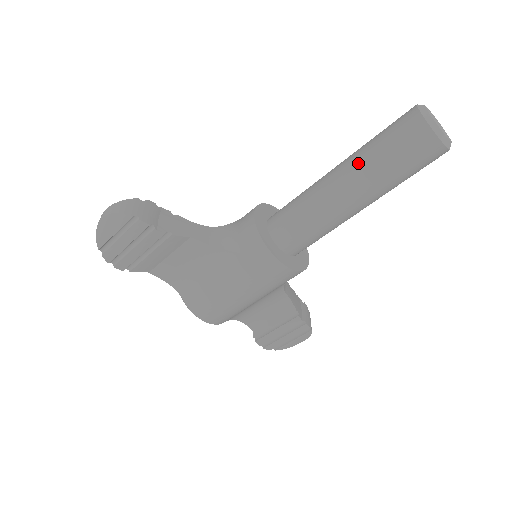
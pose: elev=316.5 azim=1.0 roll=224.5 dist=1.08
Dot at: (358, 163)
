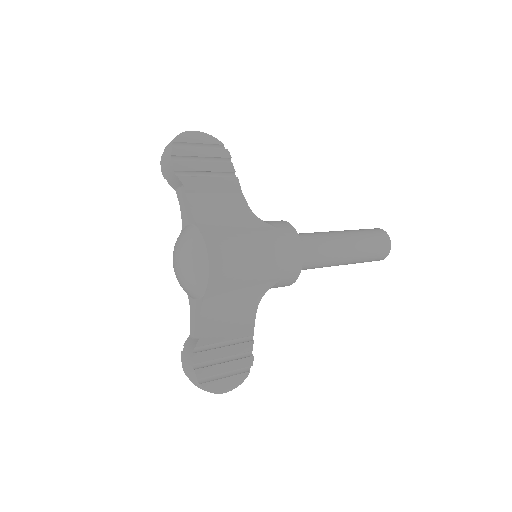
Dot at: (349, 231)
